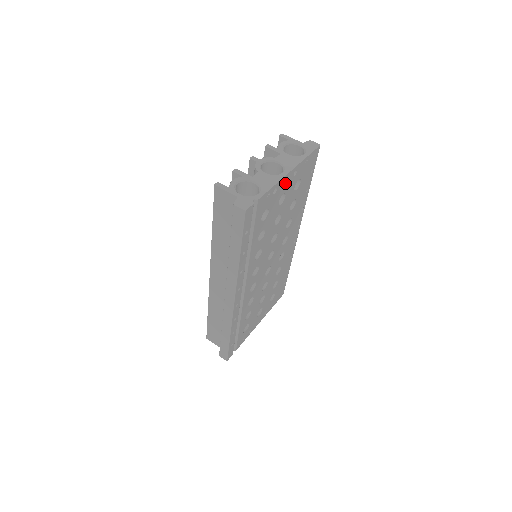
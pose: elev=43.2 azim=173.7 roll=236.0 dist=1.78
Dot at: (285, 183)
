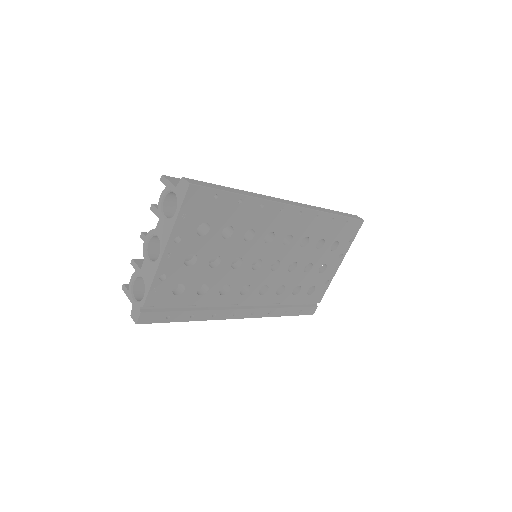
Dot at: (172, 258)
